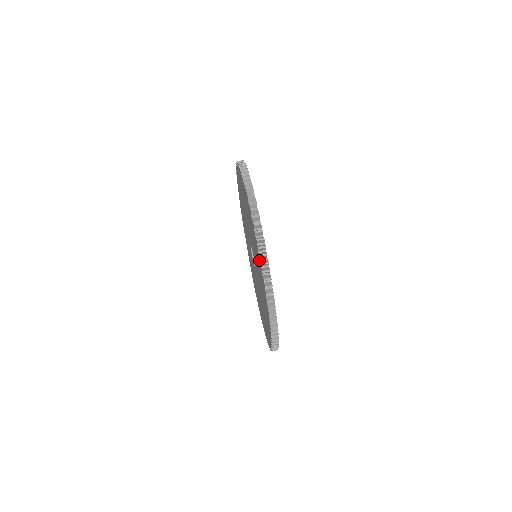
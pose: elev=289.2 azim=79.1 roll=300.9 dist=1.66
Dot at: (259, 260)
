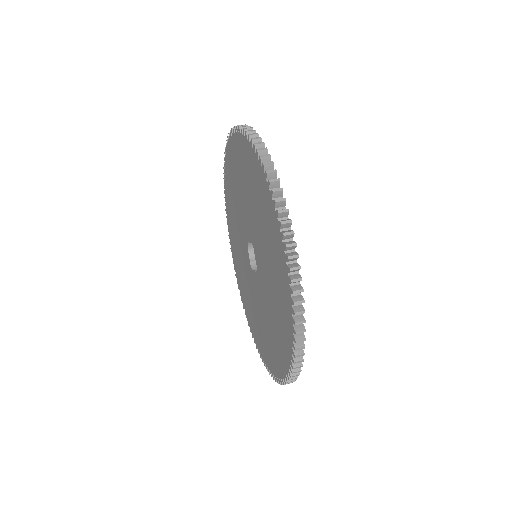
Dot at: (280, 243)
